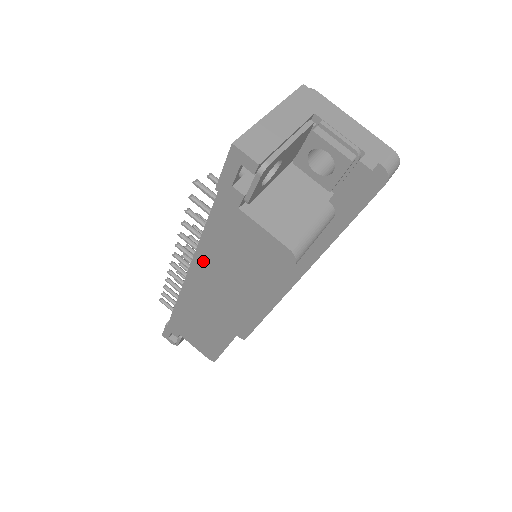
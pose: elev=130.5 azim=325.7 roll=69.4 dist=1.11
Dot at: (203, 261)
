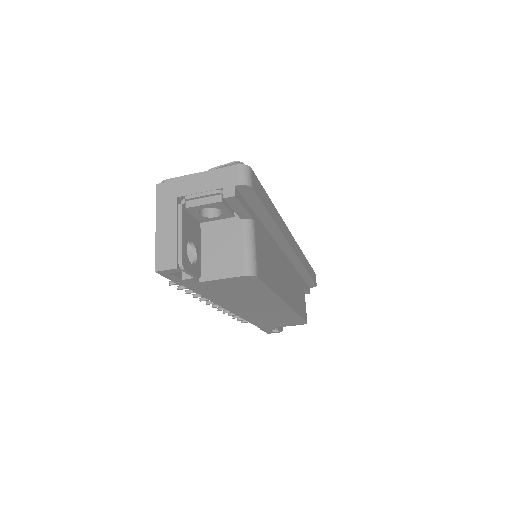
Dot at: (225, 303)
